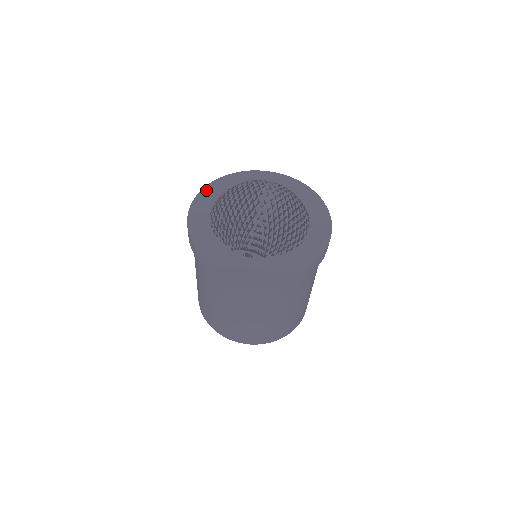
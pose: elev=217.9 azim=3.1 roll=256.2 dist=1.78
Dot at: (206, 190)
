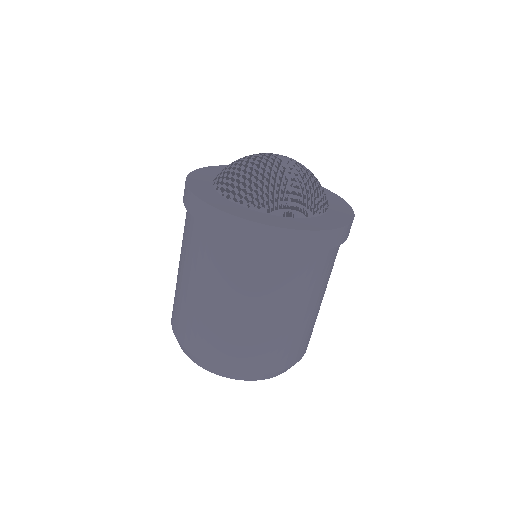
Dot at: (193, 175)
